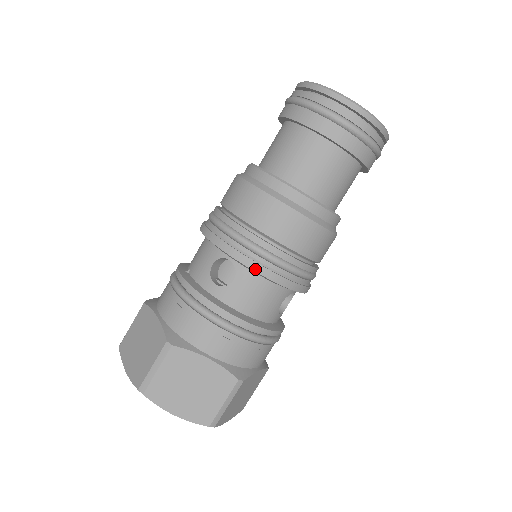
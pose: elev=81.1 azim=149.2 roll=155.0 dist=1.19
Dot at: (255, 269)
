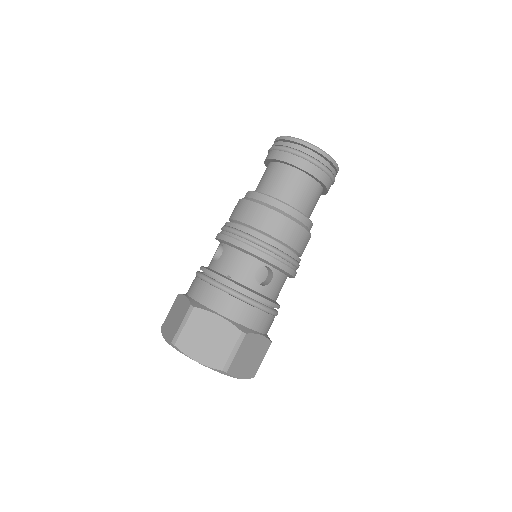
Dot at: (288, 271)
